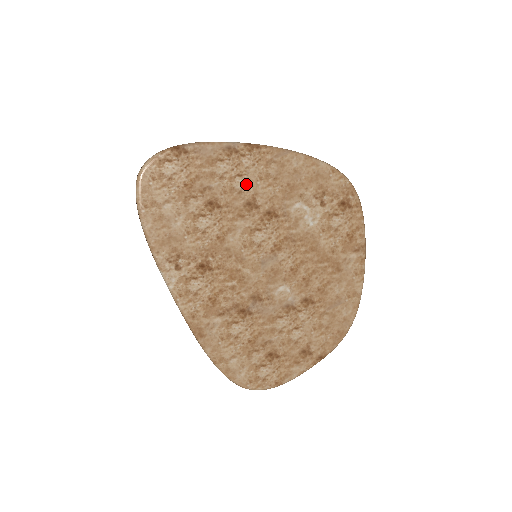
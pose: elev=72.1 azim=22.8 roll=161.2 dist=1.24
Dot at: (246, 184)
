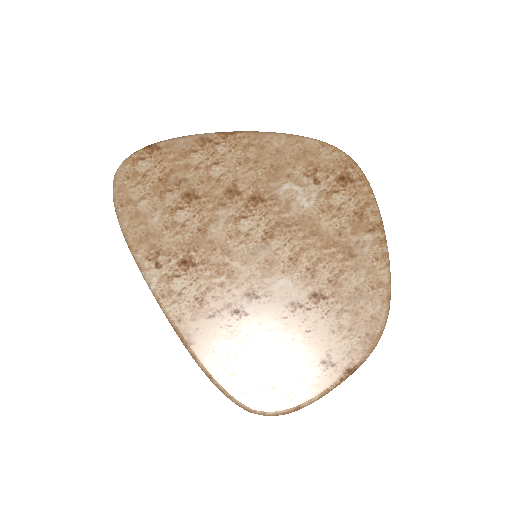
Dot at: (224, 171)
